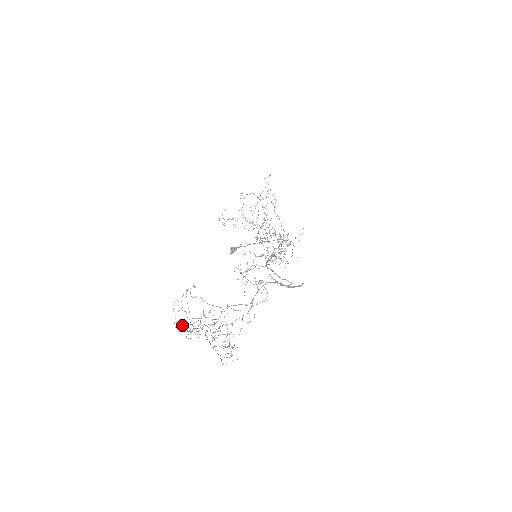
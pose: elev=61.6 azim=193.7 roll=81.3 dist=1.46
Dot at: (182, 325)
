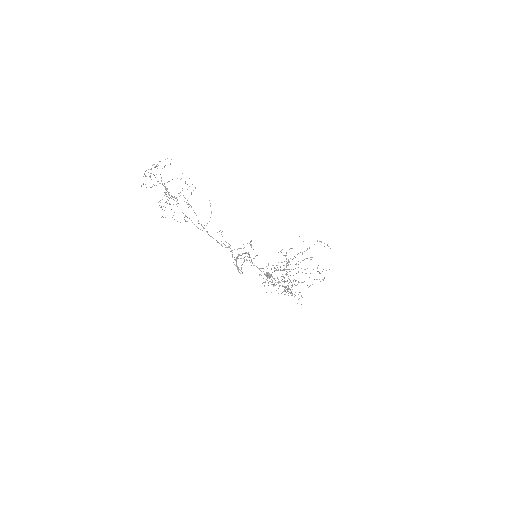
Dot at: occluded
